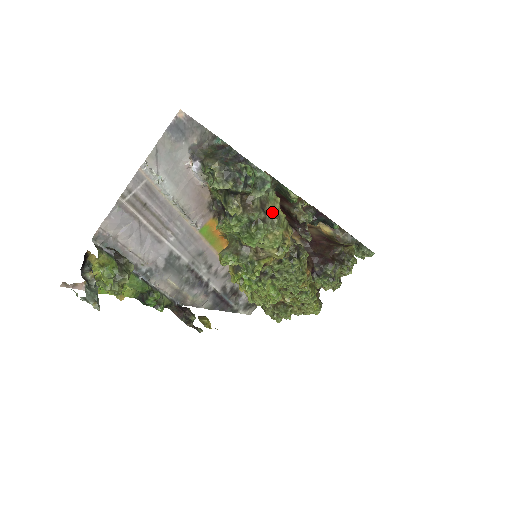
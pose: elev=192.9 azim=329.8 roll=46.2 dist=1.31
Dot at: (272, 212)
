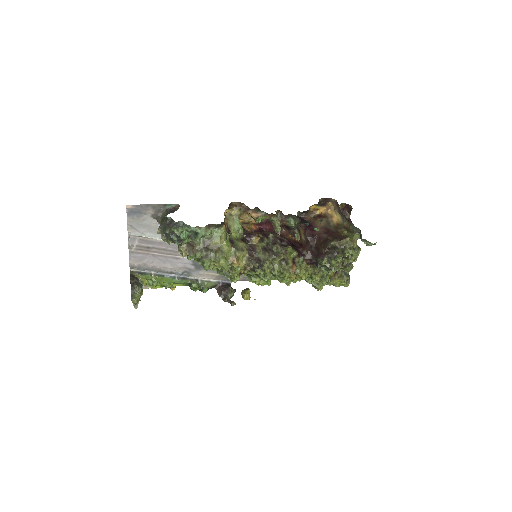
Dot at: (216, 247)
